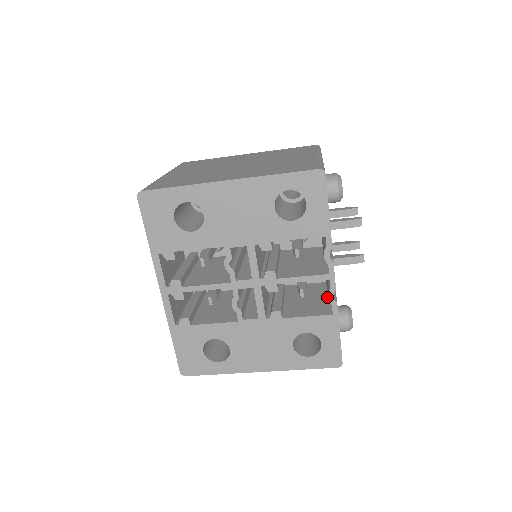
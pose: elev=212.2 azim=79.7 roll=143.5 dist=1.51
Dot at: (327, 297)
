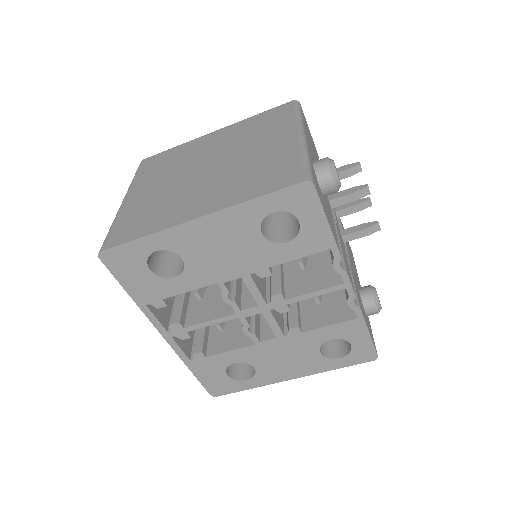
Dot at: occluded
